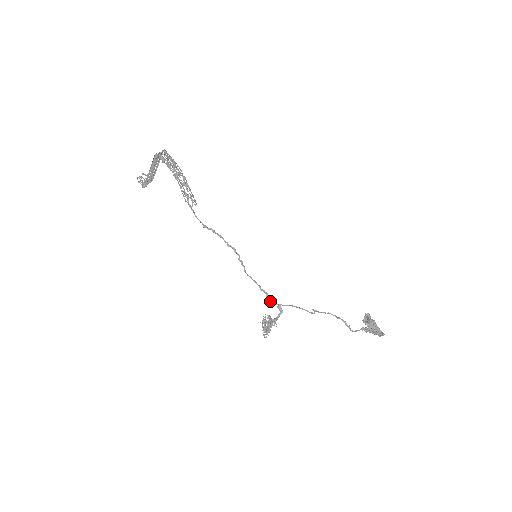
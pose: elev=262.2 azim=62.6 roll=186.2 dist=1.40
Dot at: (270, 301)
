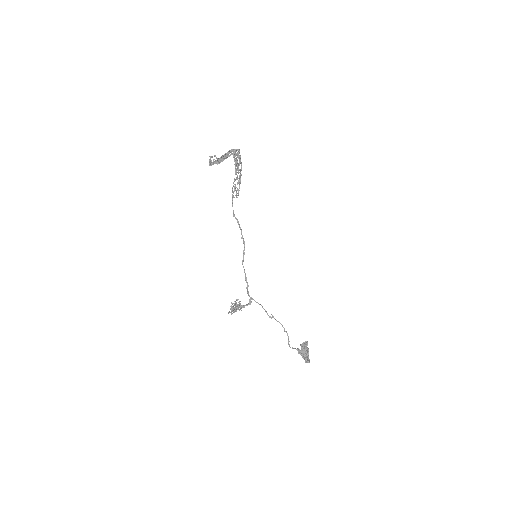
Dot at: (247, 292)
